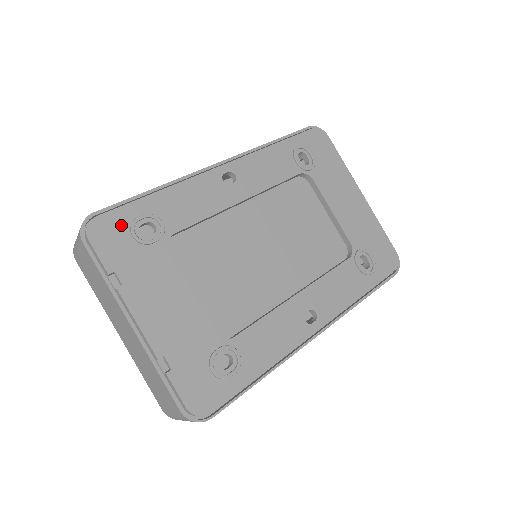
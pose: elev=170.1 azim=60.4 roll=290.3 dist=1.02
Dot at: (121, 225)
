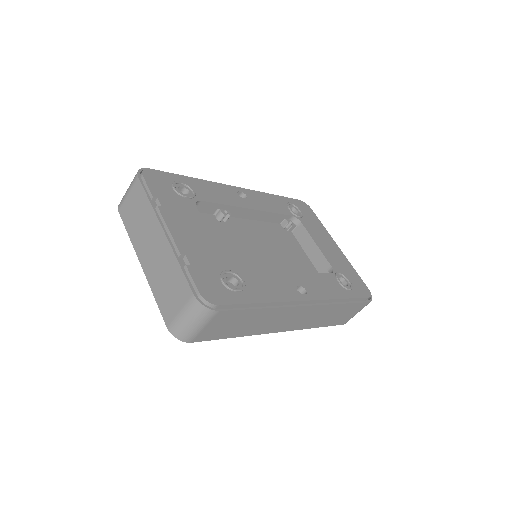
Dot at: (166, 180)
